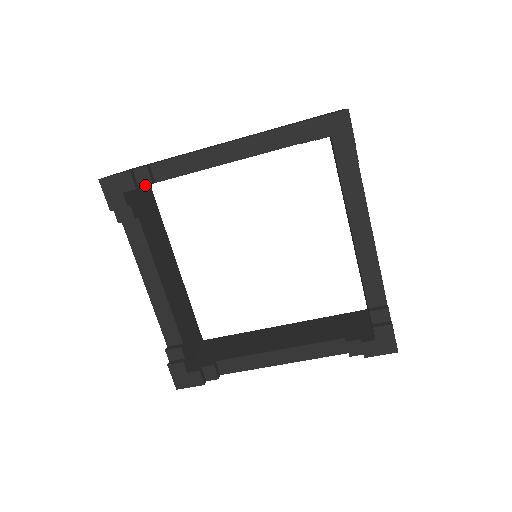
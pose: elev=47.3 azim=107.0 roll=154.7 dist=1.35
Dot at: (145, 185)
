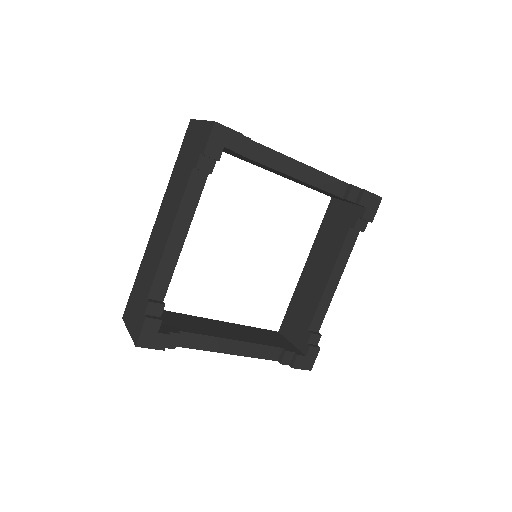
Dot at: (162, 311)
